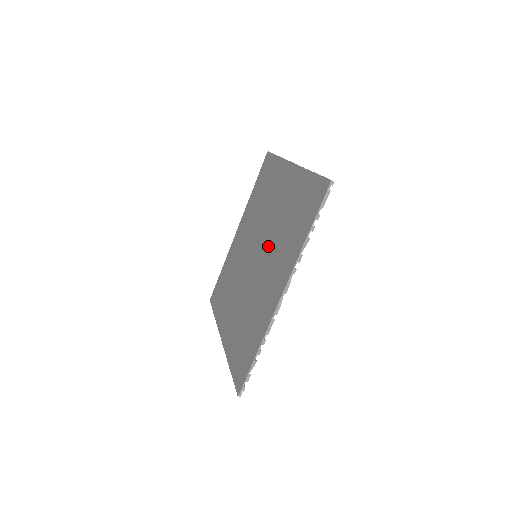
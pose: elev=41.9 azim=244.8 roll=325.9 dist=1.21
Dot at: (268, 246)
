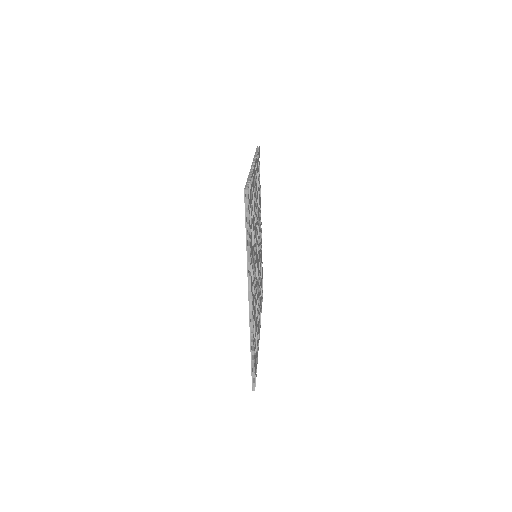
Dot at: occluded
